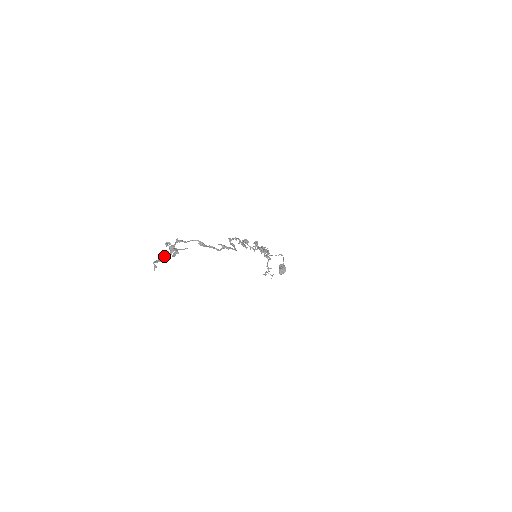
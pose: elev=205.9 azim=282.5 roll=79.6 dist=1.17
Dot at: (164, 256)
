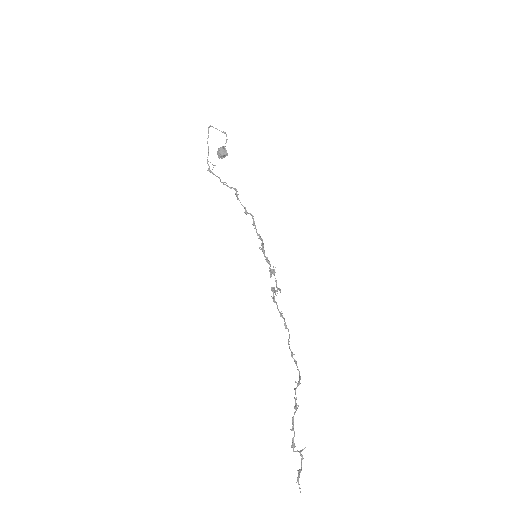
Dot at: occluded
